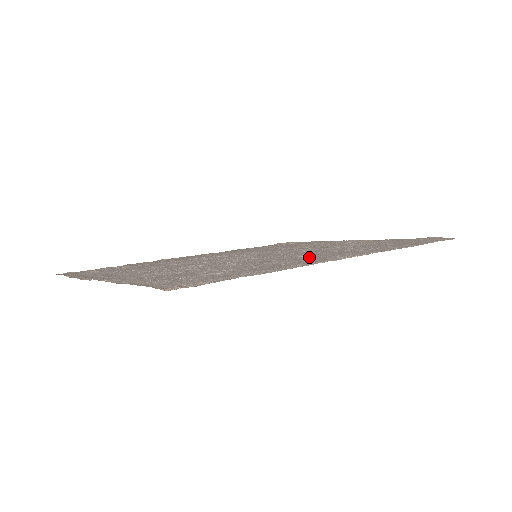
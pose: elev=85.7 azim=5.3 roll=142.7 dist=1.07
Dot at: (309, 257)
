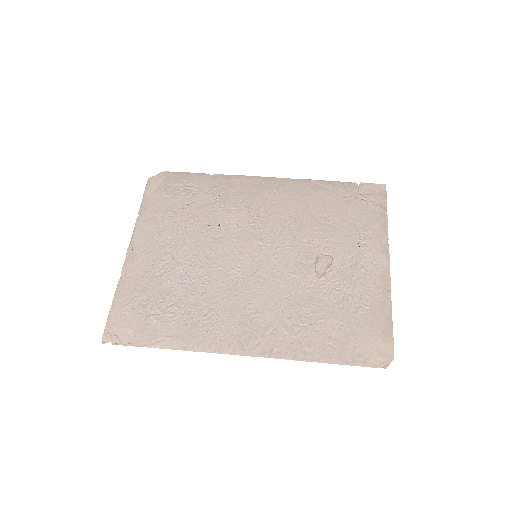
Dot at: (241, 318)
